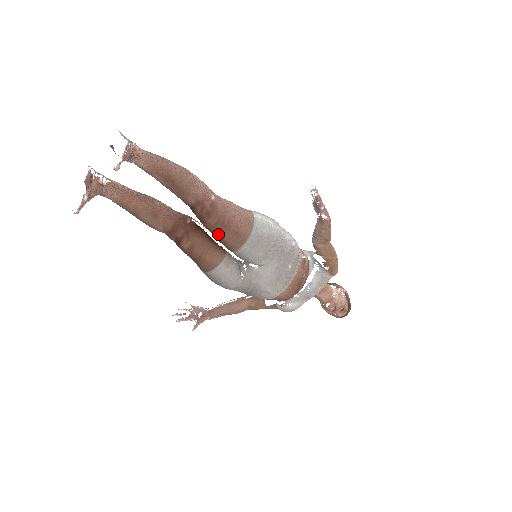
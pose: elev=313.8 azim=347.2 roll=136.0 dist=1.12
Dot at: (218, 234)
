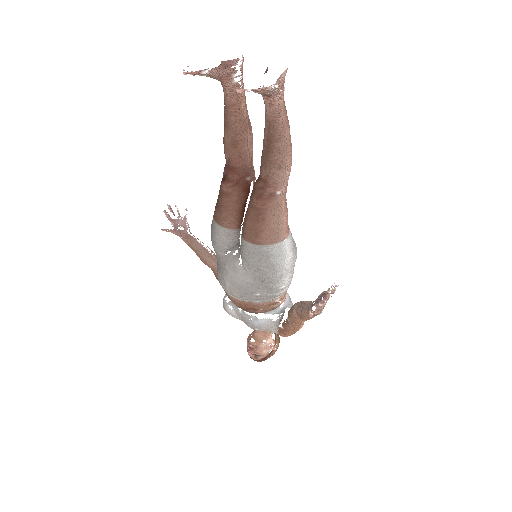
Dot at: (248, 214)
